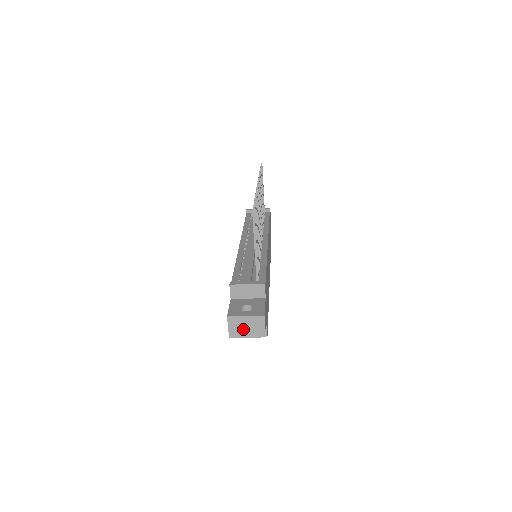
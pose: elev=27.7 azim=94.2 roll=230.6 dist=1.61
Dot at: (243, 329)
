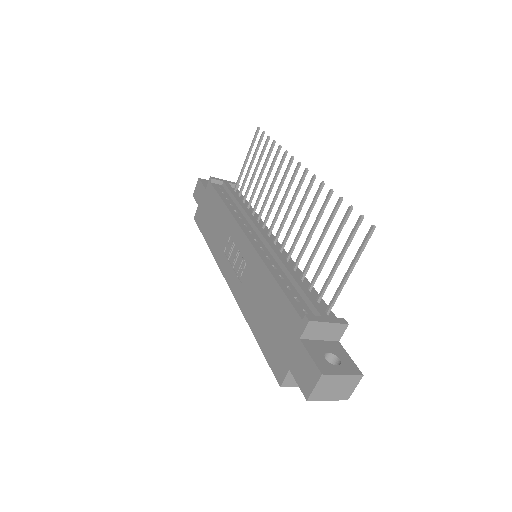
Dot at: (330, 390)
